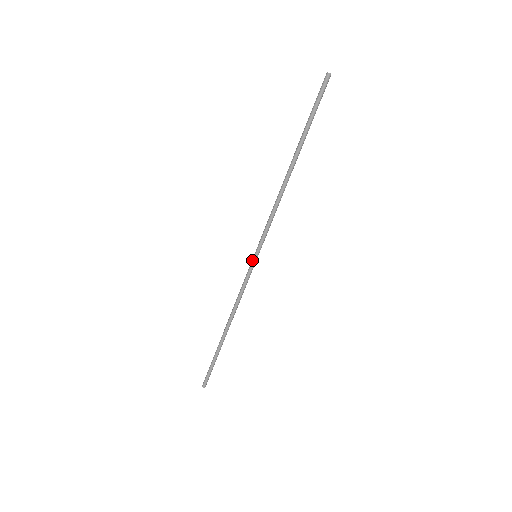
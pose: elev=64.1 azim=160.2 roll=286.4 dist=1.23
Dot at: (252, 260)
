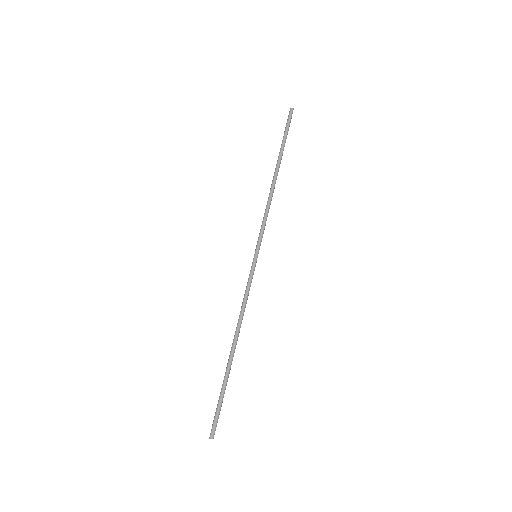
Dot at: (253, 260)
